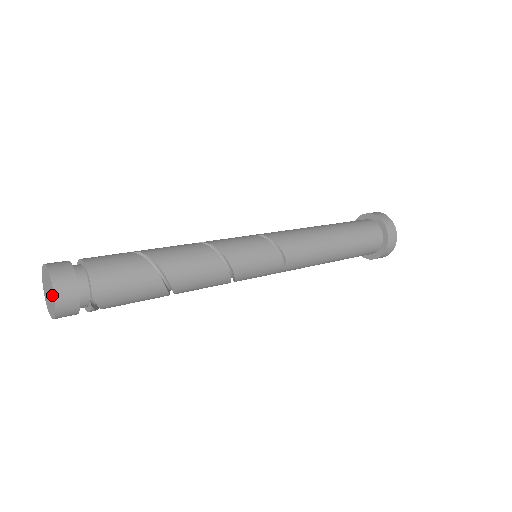
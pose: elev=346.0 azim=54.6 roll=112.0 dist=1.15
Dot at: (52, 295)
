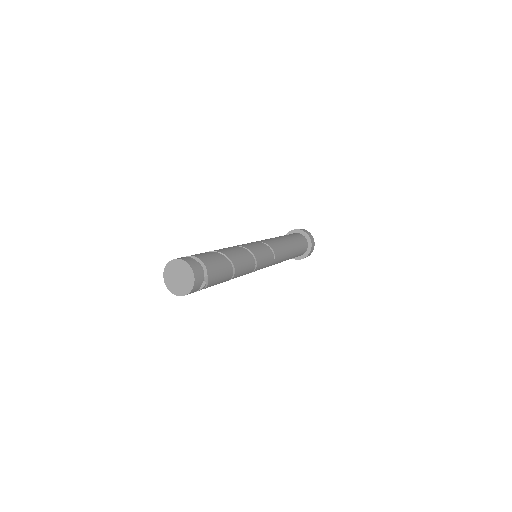
Dot at: (189, 275)
